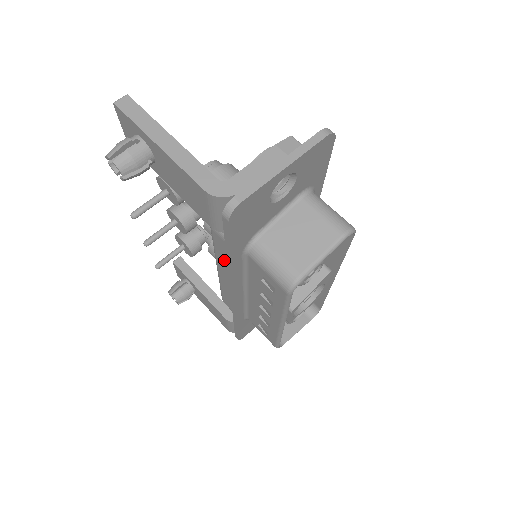
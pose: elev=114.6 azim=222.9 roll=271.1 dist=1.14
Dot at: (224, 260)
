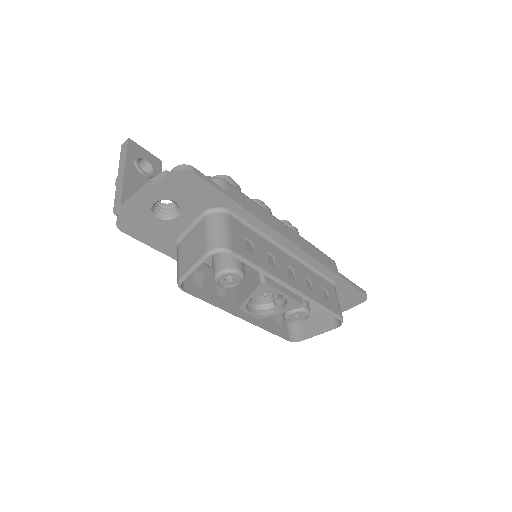
Dot at: occluded
